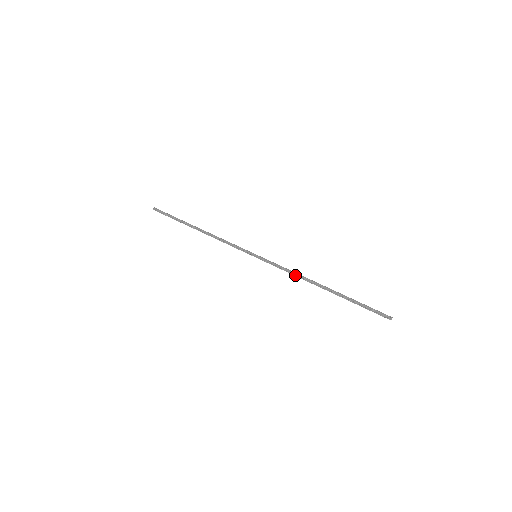
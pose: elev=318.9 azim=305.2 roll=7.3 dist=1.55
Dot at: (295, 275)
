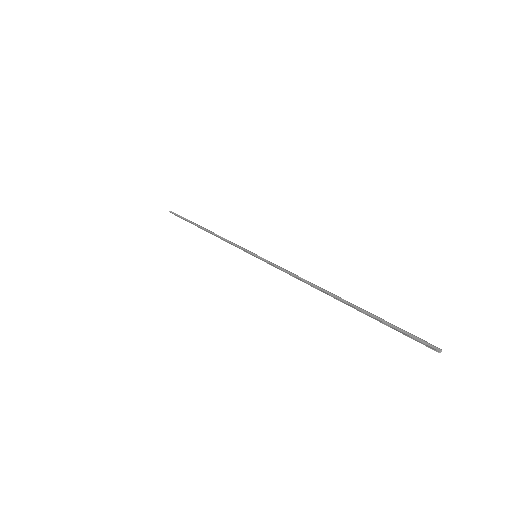
Dot at: (298, 278)
